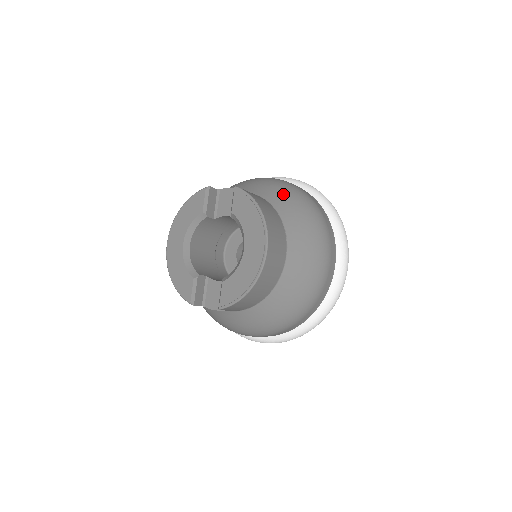
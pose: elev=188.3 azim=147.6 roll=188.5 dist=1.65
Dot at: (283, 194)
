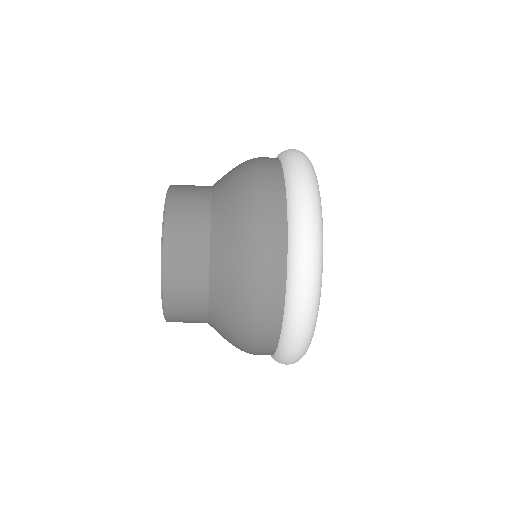
Dot at: (230, 176)
